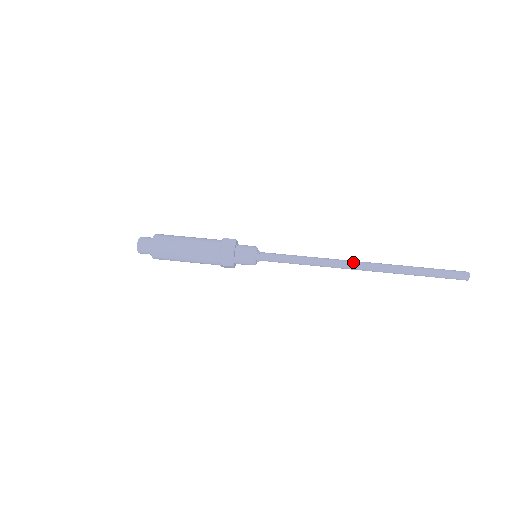
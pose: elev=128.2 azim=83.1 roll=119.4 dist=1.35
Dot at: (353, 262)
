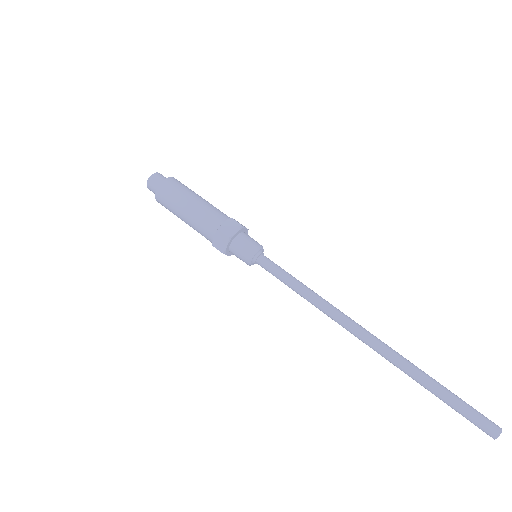
Dot at: (353, 332)
